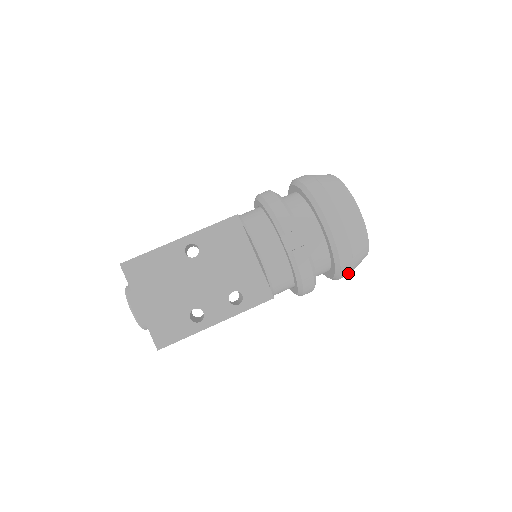
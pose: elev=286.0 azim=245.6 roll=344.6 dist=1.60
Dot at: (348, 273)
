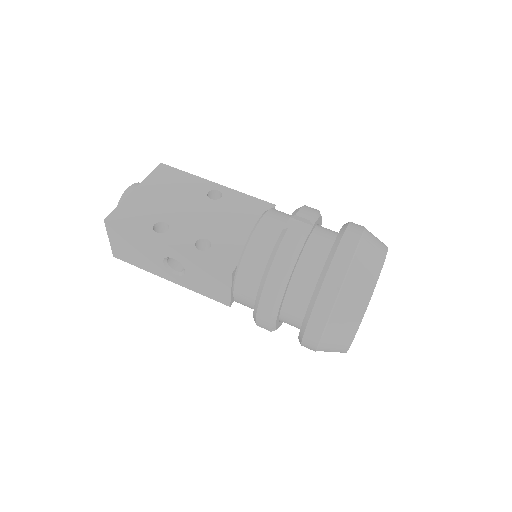
Dot at: (322, 323)
